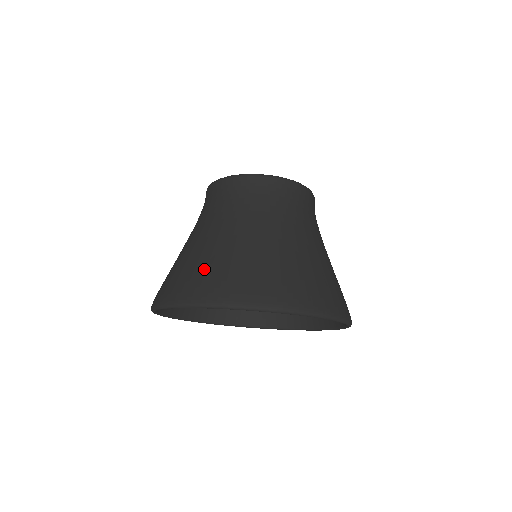
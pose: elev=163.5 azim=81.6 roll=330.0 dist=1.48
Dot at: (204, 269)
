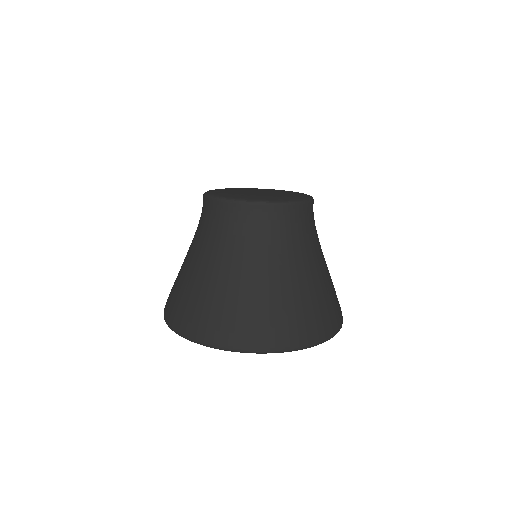
Dot at: (262, 315)
